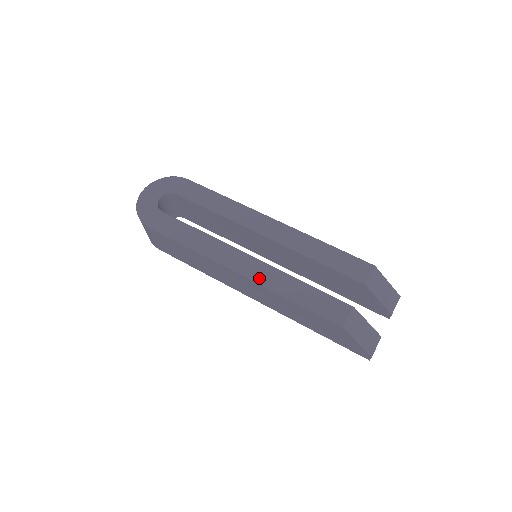
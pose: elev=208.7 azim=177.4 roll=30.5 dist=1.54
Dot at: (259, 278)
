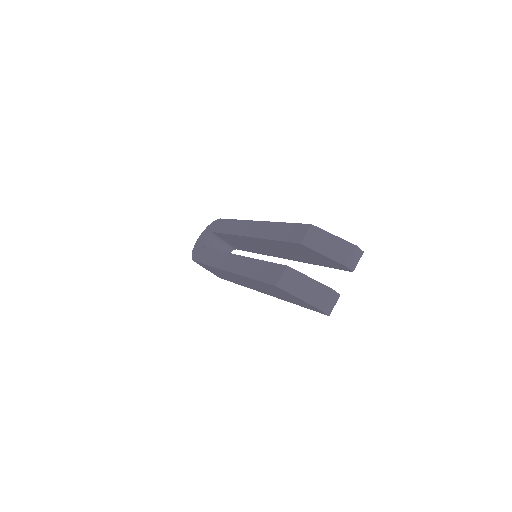
Dot at: (237, 269)
